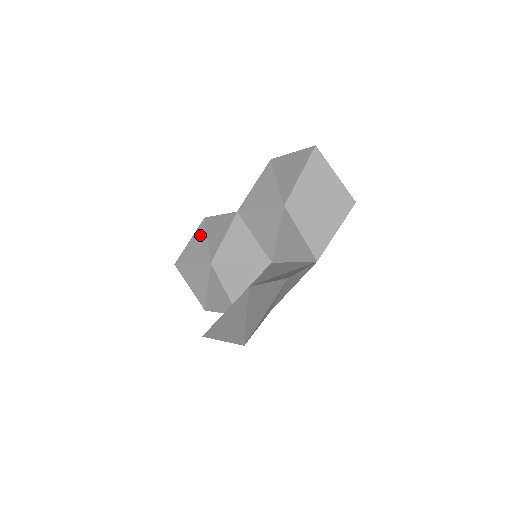
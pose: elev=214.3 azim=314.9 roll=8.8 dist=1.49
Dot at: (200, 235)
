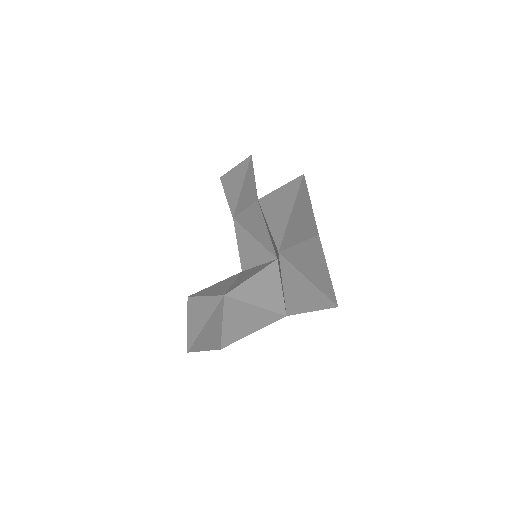
Dot at: (241, 173)
